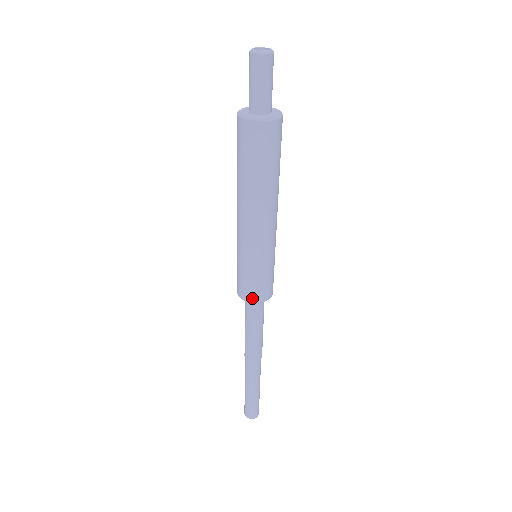
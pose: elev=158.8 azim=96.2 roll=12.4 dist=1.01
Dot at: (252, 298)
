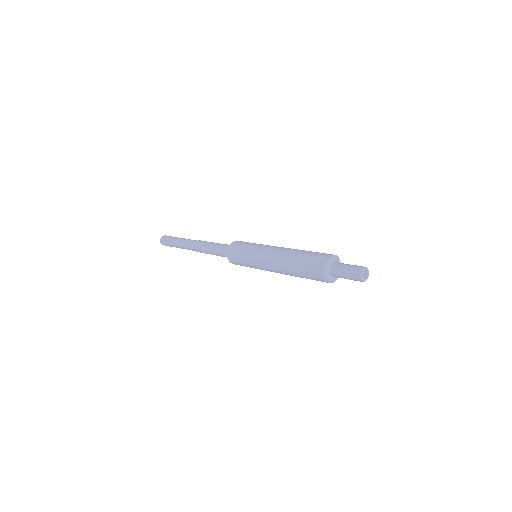
Dot at: occluded
